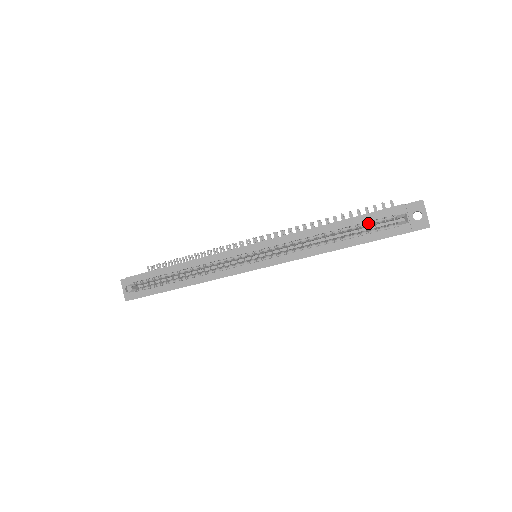
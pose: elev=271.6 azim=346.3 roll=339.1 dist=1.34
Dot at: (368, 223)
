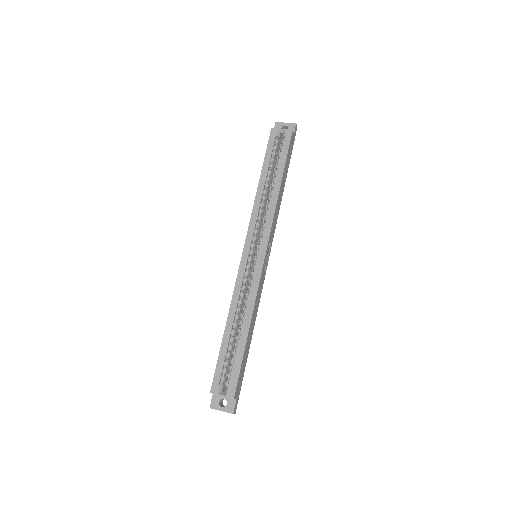
Dot at: (273, 156)
